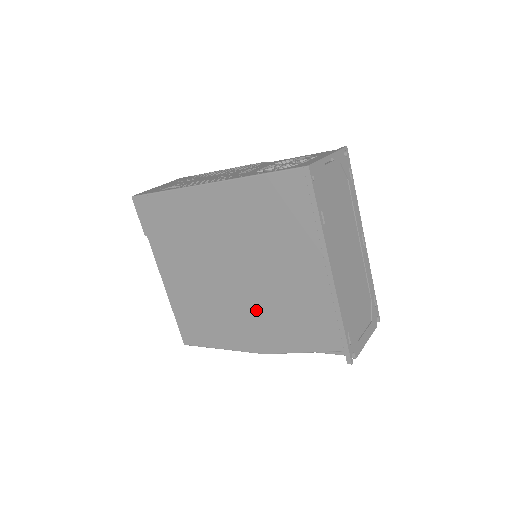
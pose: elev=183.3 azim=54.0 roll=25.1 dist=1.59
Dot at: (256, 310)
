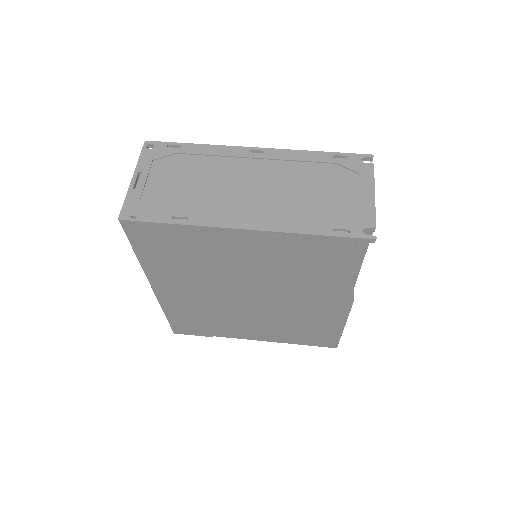
Dot at: (294, 294)
